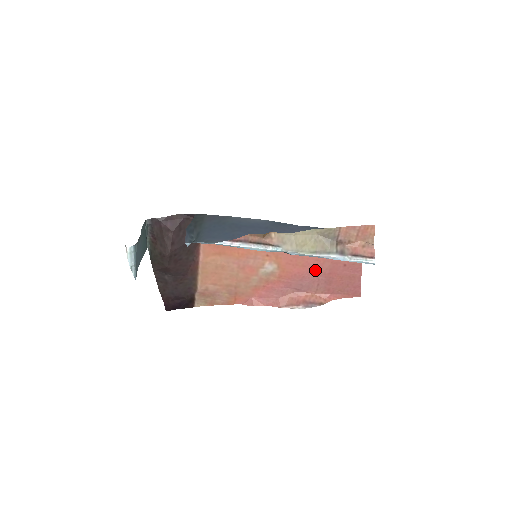
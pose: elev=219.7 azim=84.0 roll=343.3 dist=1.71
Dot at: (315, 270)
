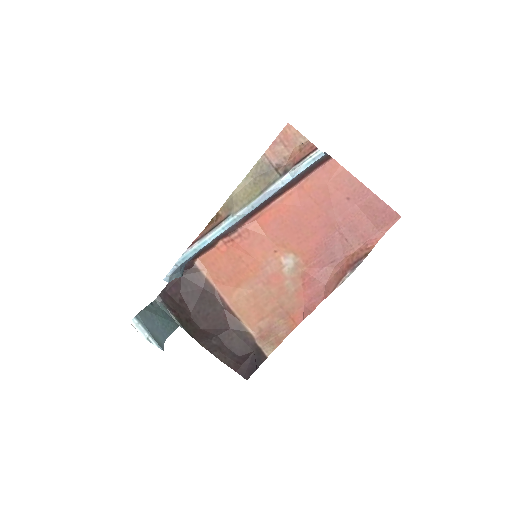
Dot at: (328, 228)
